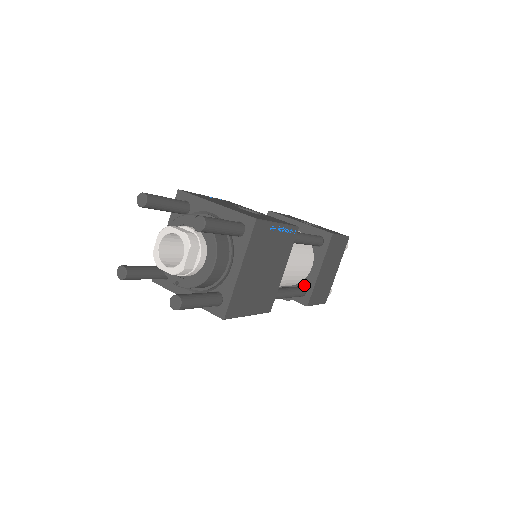
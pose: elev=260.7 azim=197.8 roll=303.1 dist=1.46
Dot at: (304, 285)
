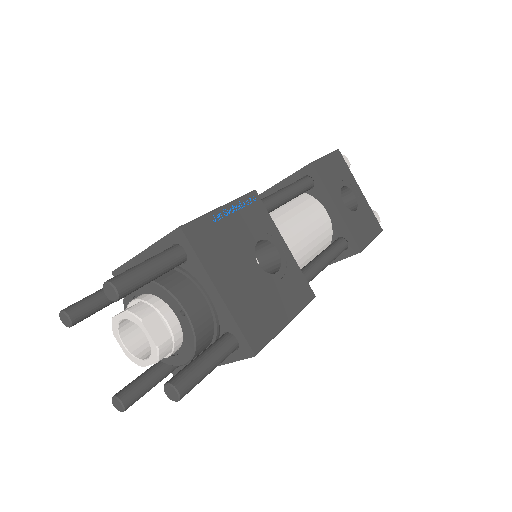
Dot at: occluded
